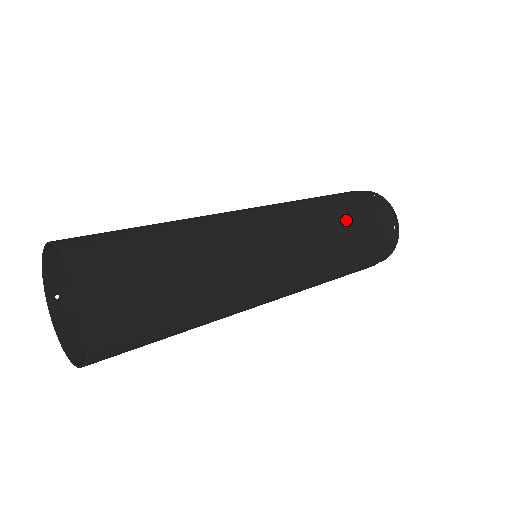
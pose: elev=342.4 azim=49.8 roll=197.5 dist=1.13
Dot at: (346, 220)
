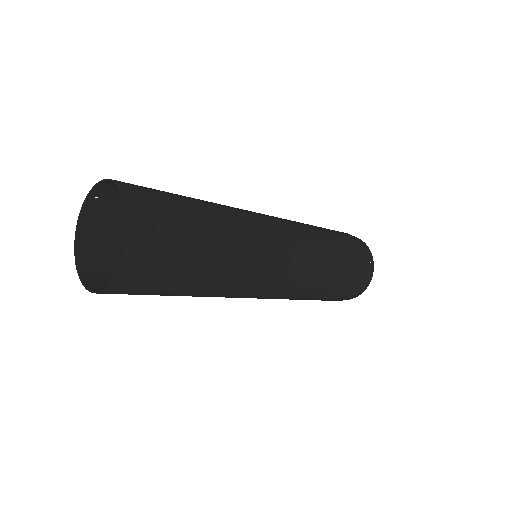
Dot at: occluded
